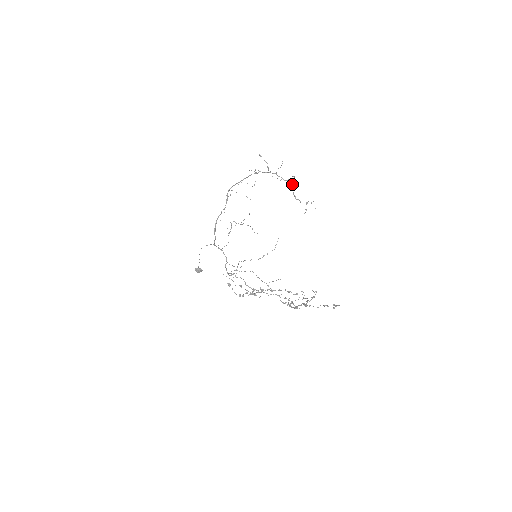
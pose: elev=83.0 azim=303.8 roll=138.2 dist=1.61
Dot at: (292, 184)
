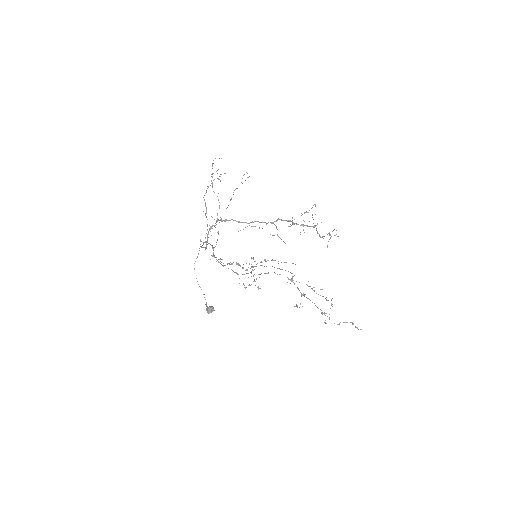
Dot at: occluded
